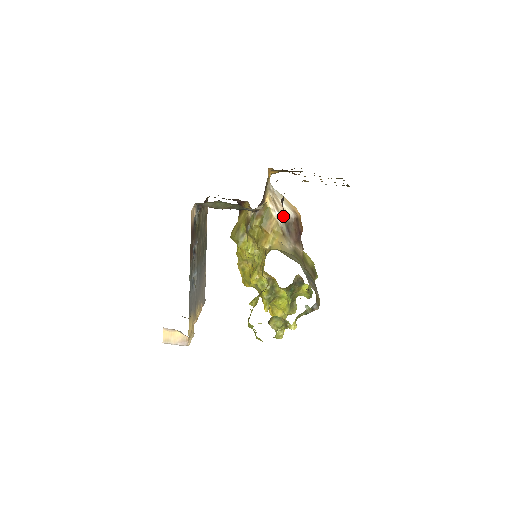
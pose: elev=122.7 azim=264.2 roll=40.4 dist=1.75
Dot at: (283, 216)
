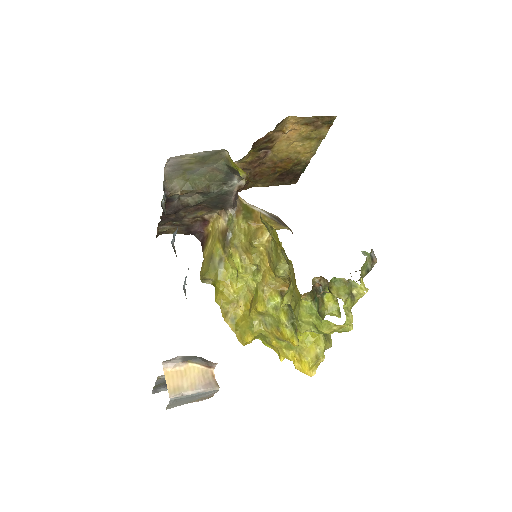
Dot at: (265, 211)
